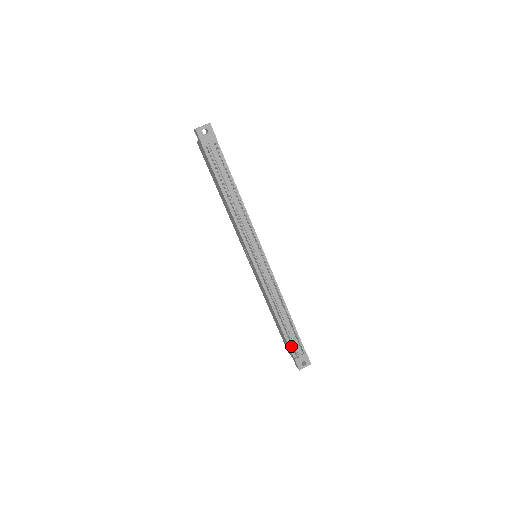
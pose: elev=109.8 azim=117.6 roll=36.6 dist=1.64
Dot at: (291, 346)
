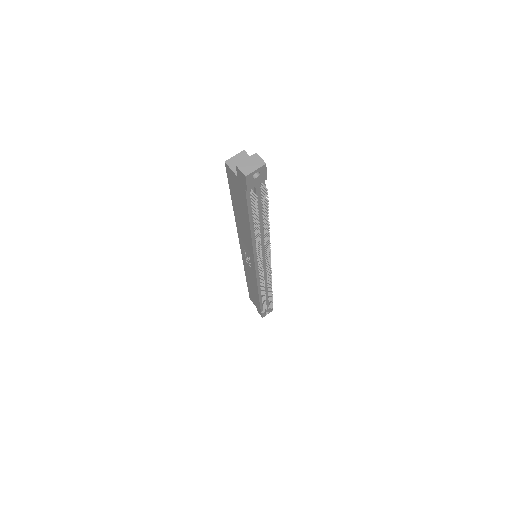
Dot at: (262, 307)
